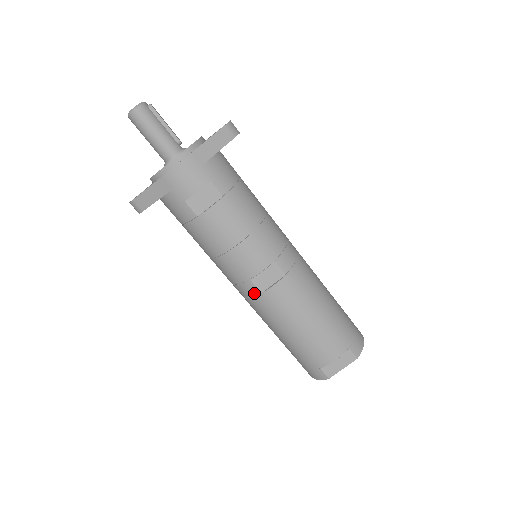
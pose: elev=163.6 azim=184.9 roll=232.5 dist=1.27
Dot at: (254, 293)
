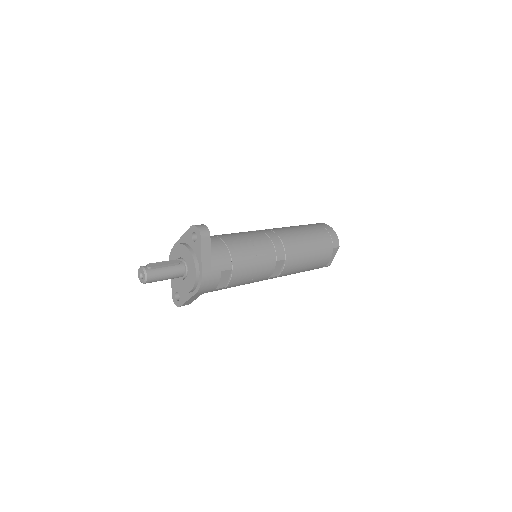
Dot at: occluded
